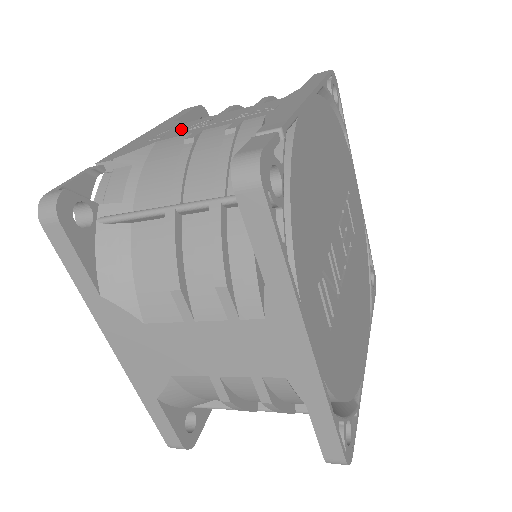
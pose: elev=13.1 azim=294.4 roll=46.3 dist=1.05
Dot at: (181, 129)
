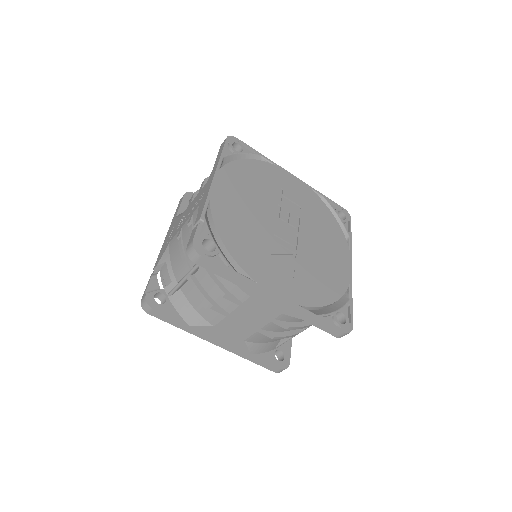
Dot at: occluded
